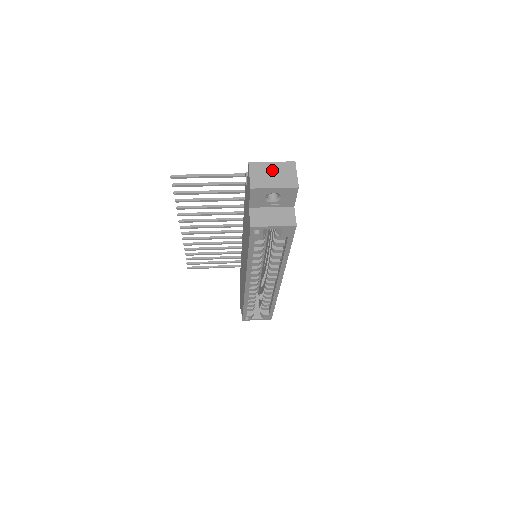
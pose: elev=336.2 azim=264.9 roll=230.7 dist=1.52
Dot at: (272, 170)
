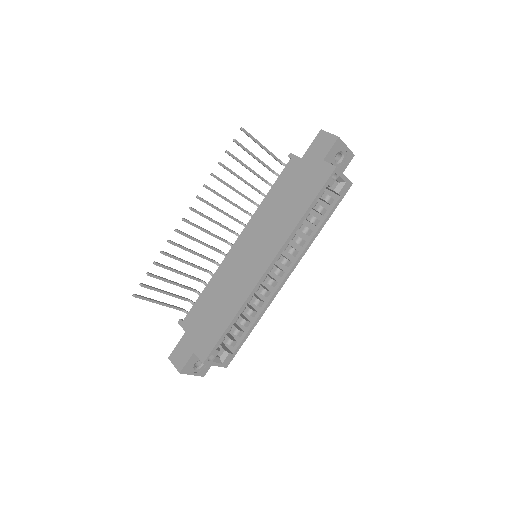
Dot at: occluded
